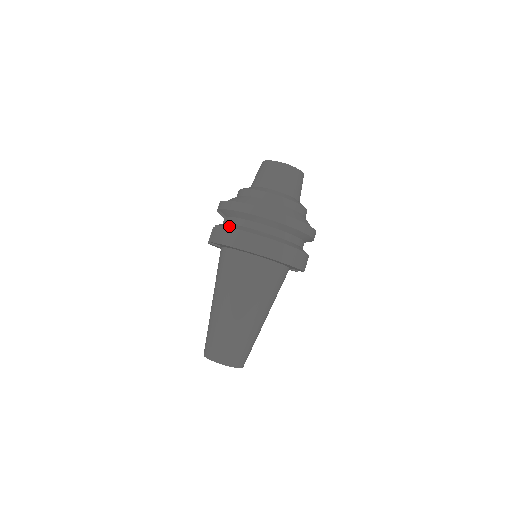
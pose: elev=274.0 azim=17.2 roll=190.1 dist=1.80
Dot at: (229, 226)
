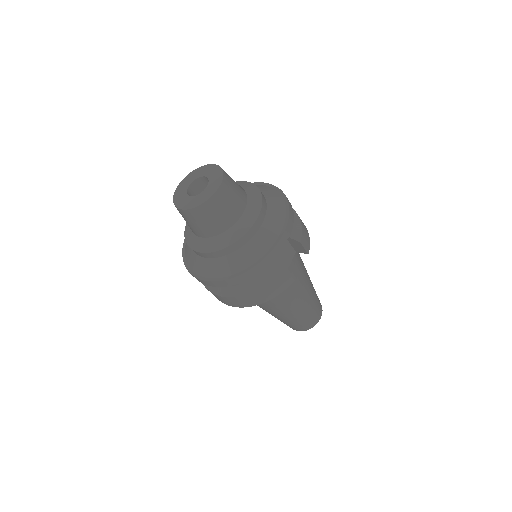
Dot at: occluded
